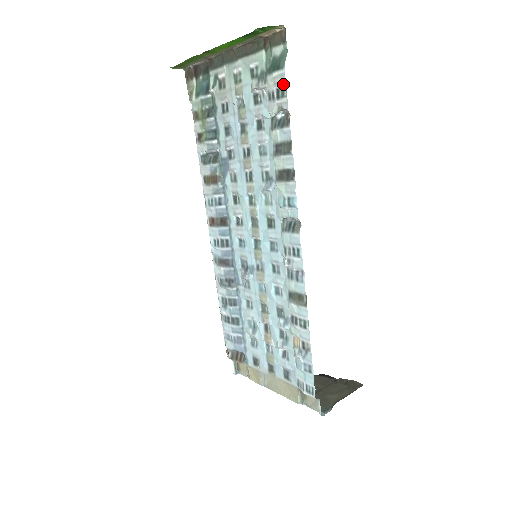
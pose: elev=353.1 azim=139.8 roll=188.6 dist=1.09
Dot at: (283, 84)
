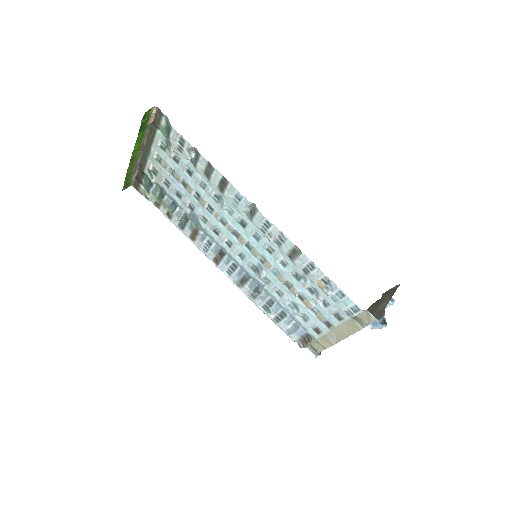
Dot at: (179, 136)
